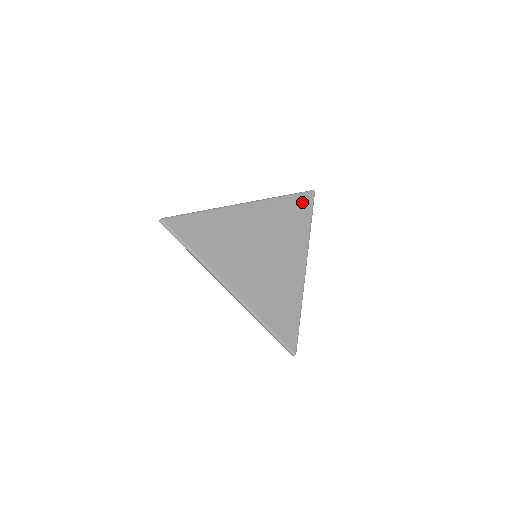
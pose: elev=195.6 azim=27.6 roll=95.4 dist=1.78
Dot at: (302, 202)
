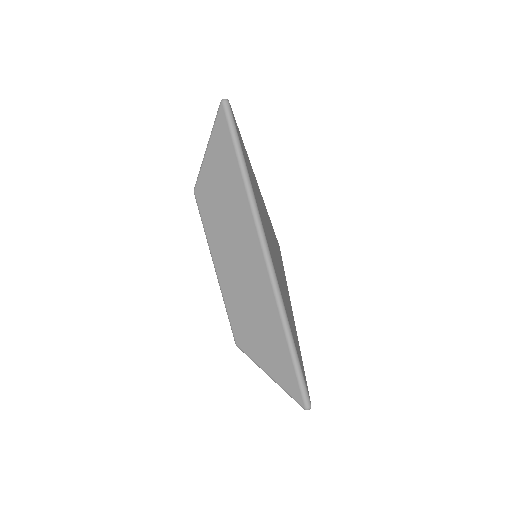
Dot at: occluded
